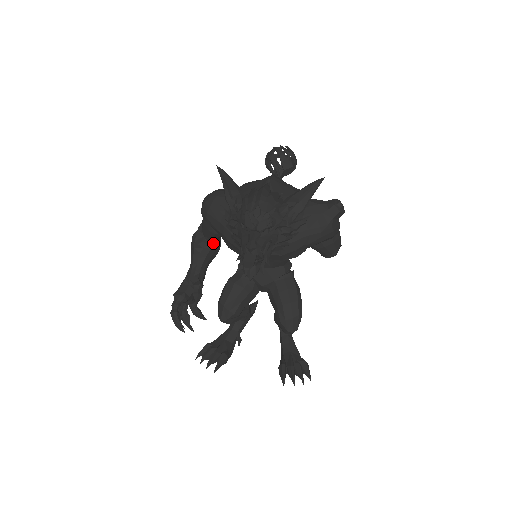
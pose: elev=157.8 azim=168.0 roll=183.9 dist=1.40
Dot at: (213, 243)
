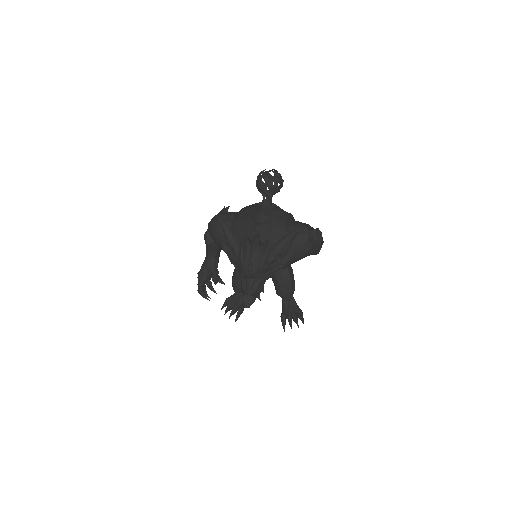
Dot at: occluded
